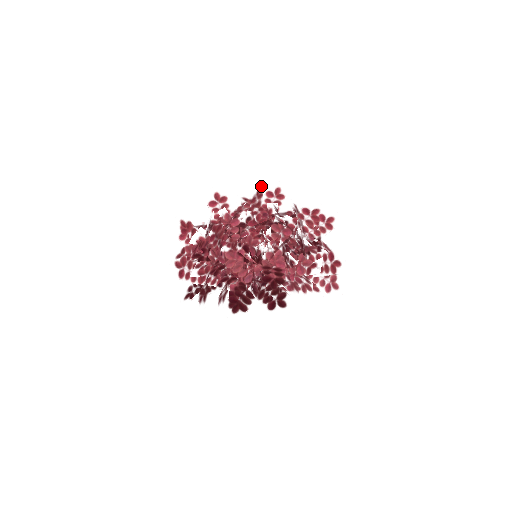
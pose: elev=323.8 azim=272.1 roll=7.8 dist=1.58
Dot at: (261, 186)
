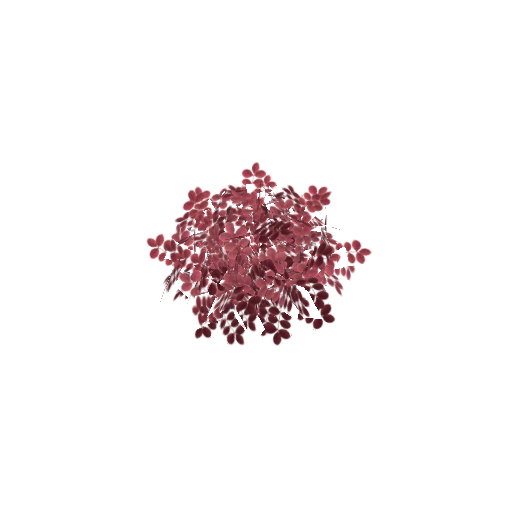
Dot at: (260, 178)
